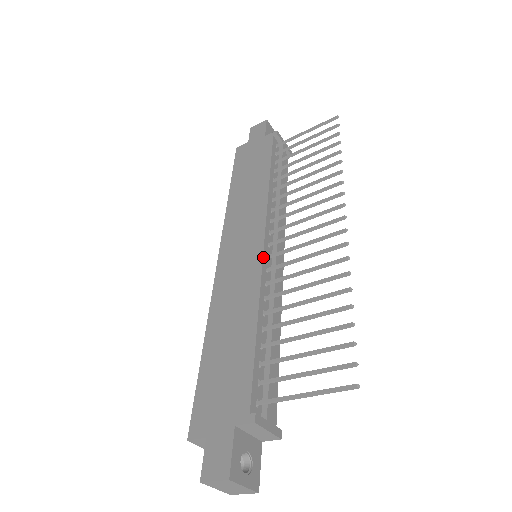
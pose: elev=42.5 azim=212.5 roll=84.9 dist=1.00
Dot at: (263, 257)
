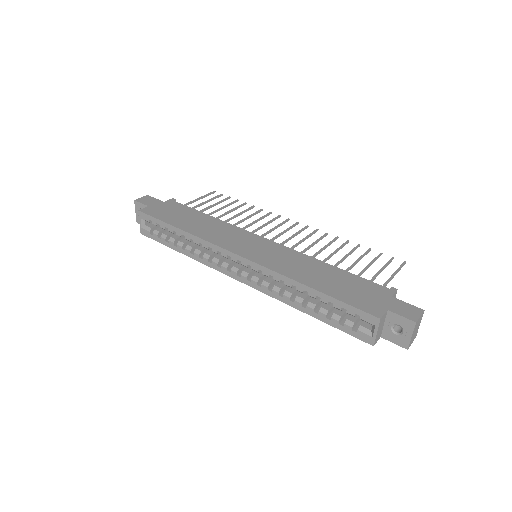
Dot at: (280, 244)
